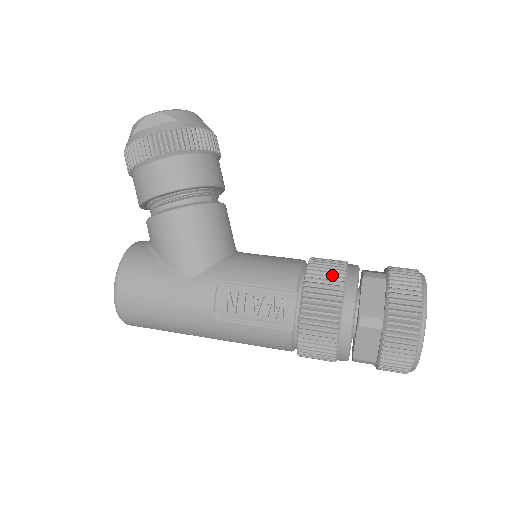
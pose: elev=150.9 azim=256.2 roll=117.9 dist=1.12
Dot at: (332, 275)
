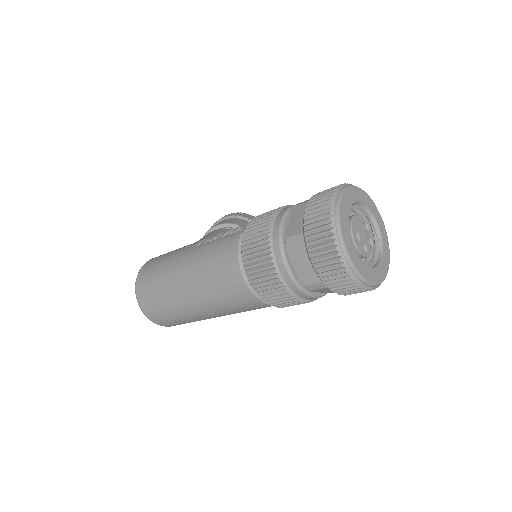
Dot at: occluded
